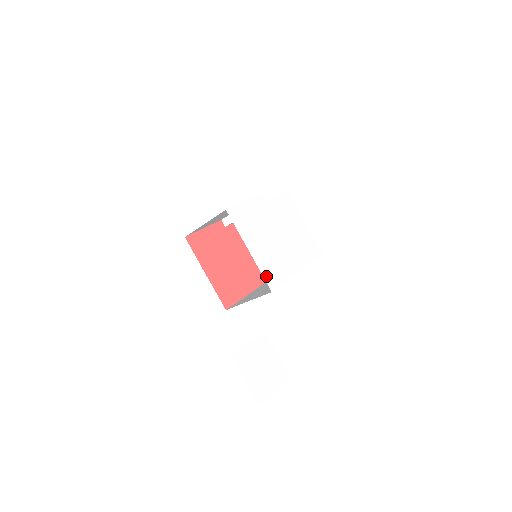
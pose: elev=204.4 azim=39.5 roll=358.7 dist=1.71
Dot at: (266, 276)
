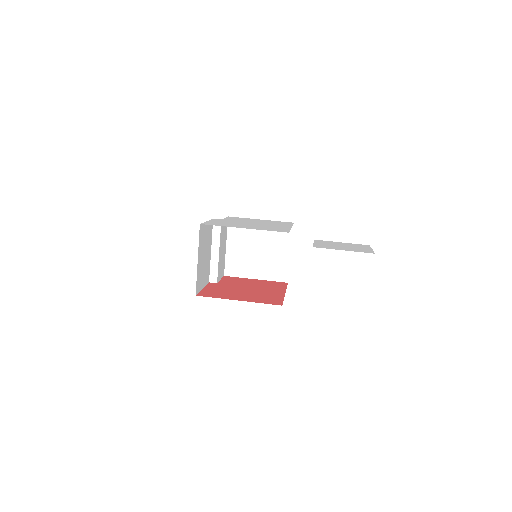
Dot at: occluded
